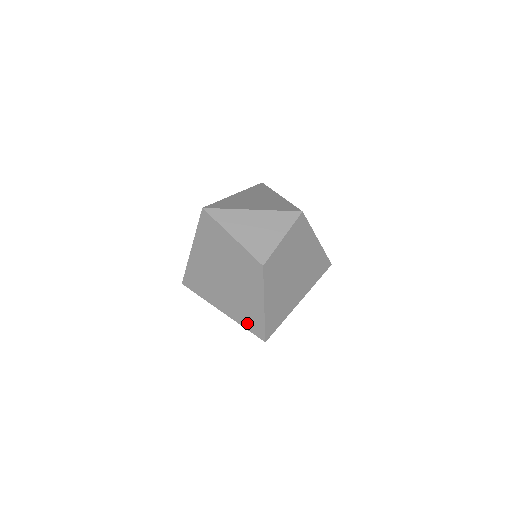
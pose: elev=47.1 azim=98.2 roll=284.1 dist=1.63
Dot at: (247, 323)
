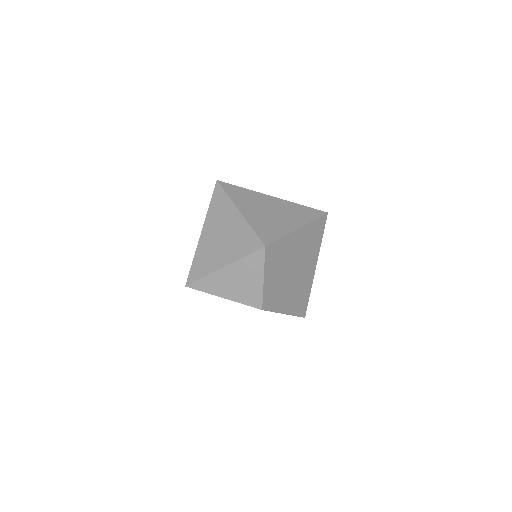
Dot at: occluded
